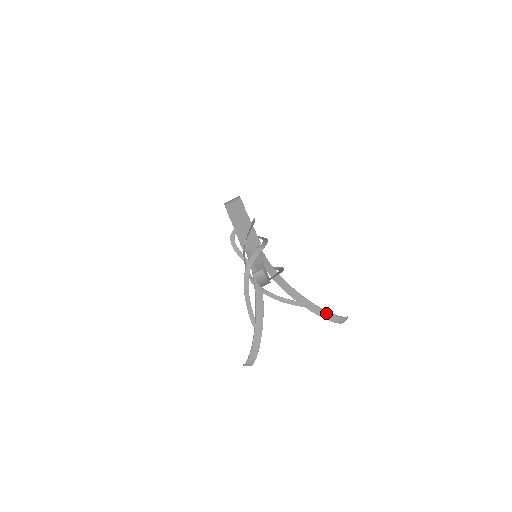
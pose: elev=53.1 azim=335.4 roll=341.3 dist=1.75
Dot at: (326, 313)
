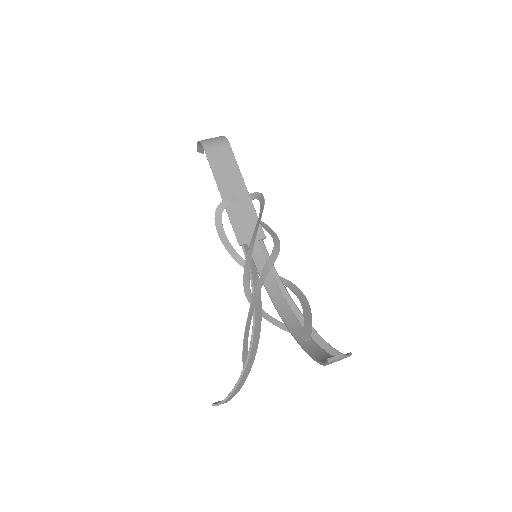
Dot at: (335, 352)
